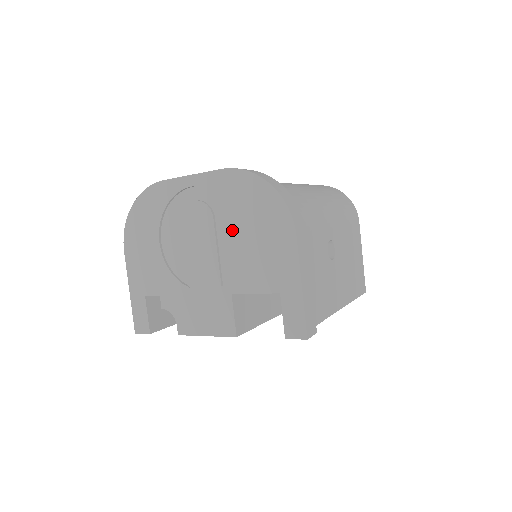
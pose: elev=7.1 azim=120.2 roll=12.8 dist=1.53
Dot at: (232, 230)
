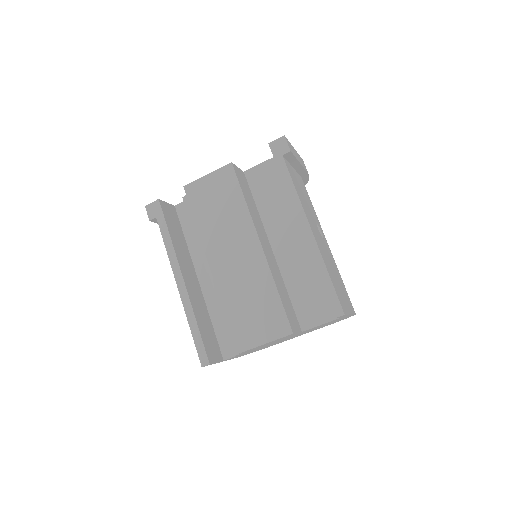
Dot at: occluded
